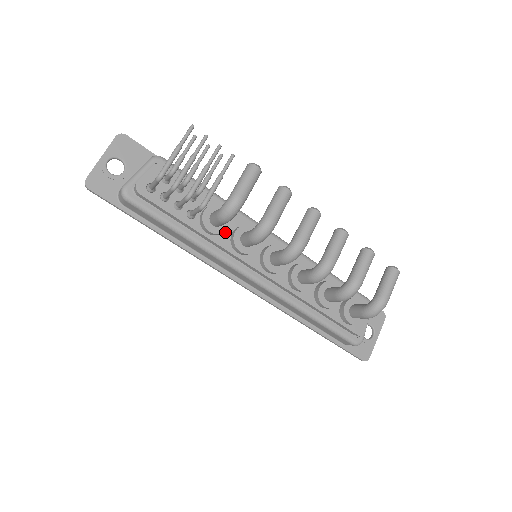
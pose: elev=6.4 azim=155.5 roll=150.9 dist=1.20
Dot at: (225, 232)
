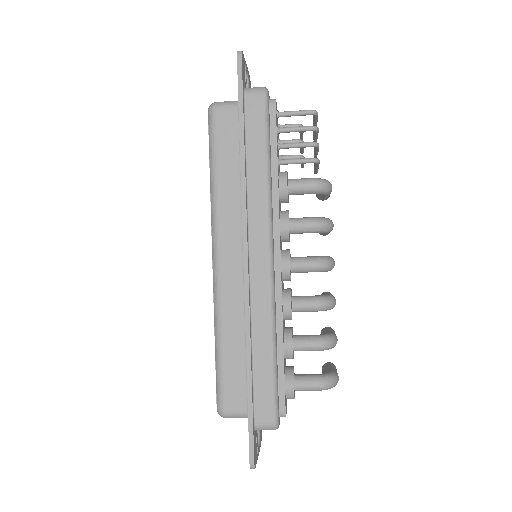
Dot at: occluded
